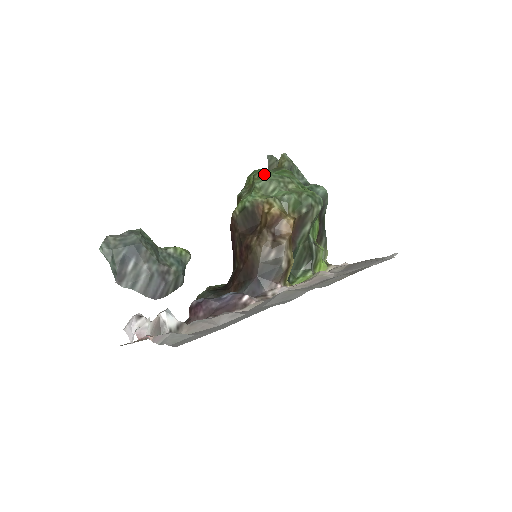
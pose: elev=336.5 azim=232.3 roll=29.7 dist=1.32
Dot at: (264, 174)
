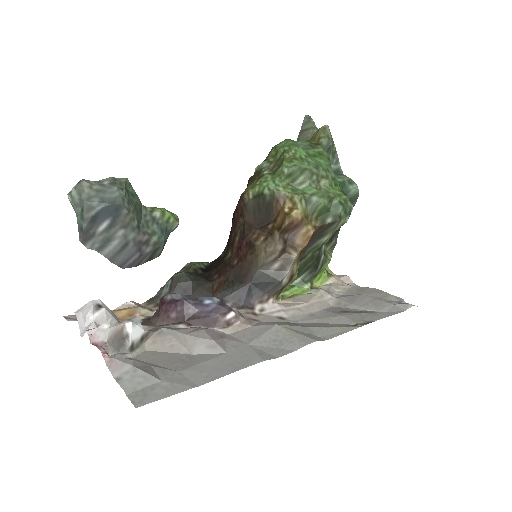
Dot at: (298, 156)
